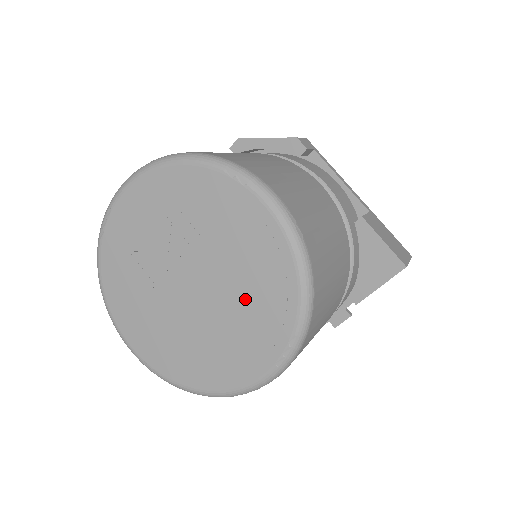
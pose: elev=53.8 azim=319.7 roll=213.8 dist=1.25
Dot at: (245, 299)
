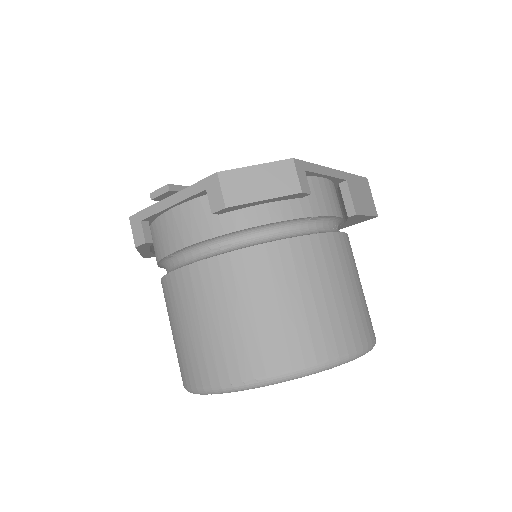
Dot at: occluded
